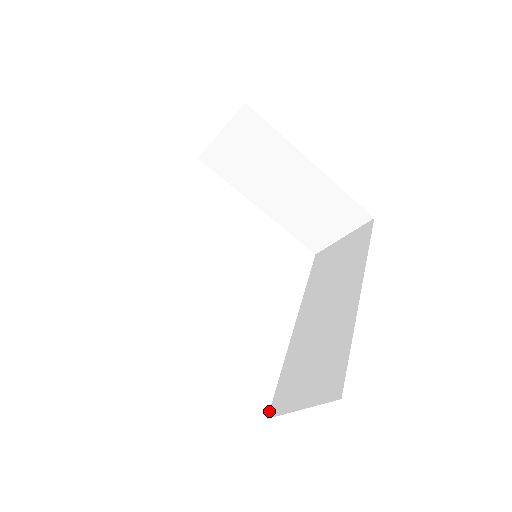
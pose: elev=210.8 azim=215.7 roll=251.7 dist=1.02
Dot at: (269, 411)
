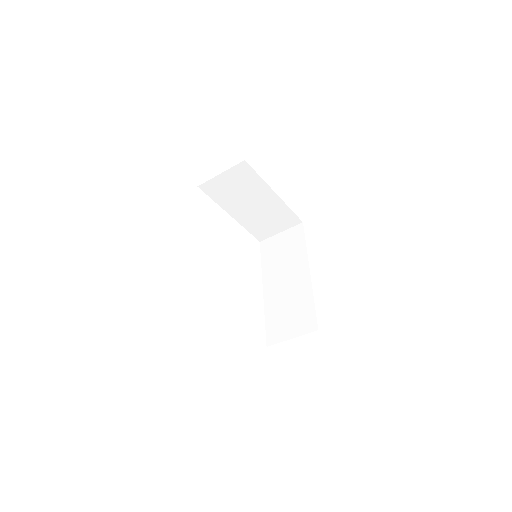
Dot at: (266, 343)
